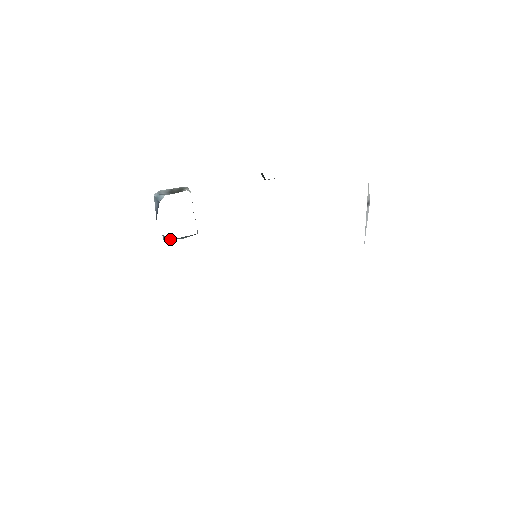
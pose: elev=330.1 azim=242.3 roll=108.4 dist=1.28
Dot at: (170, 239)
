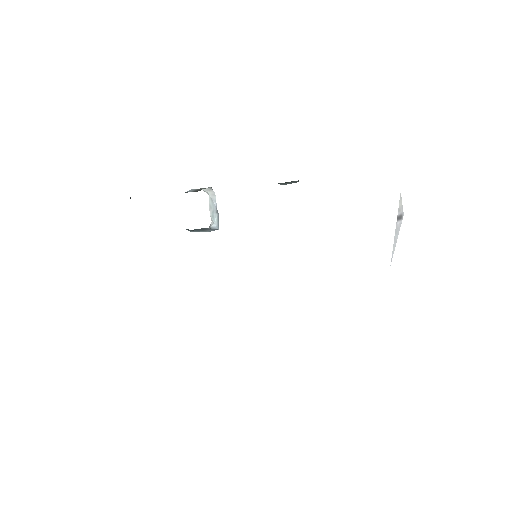
Dot at: (188, 230)
